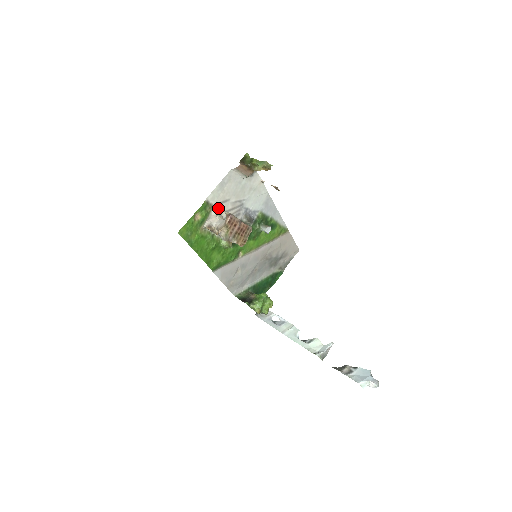
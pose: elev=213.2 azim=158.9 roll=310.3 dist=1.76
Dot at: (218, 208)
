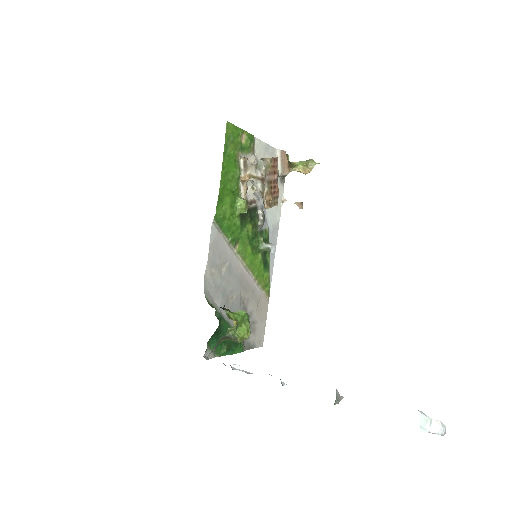
Dot at: (254, 163)
